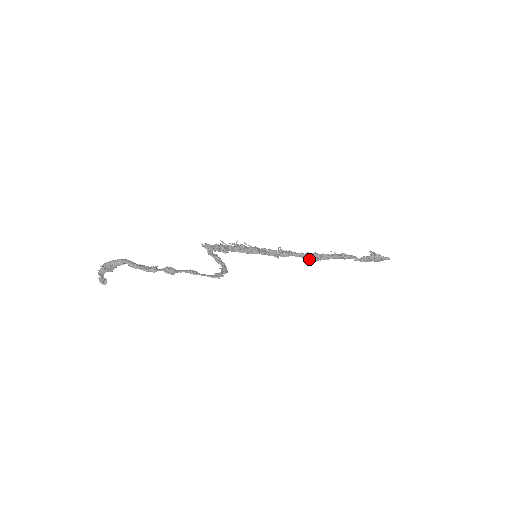
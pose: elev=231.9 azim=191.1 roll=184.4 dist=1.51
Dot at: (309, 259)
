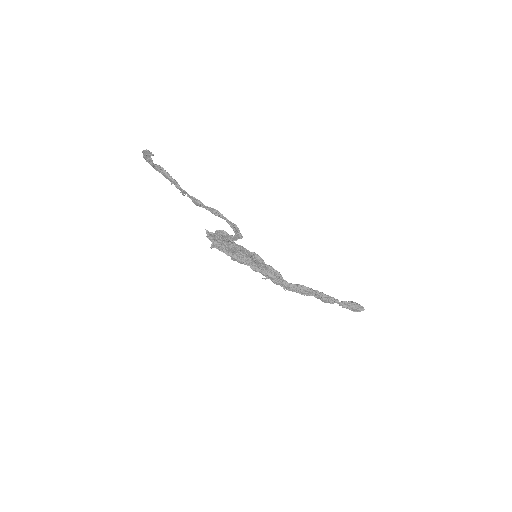
Dot at: (295, 289)
